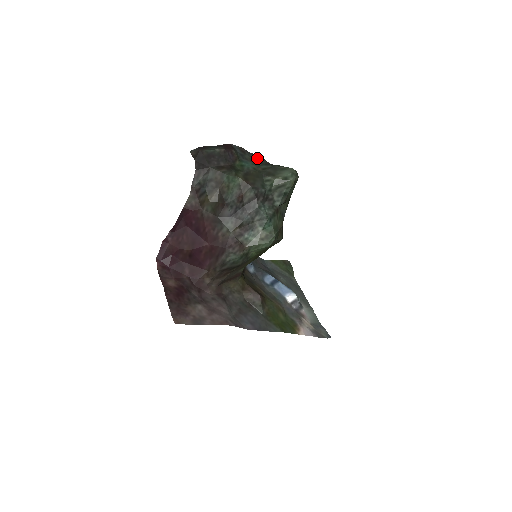
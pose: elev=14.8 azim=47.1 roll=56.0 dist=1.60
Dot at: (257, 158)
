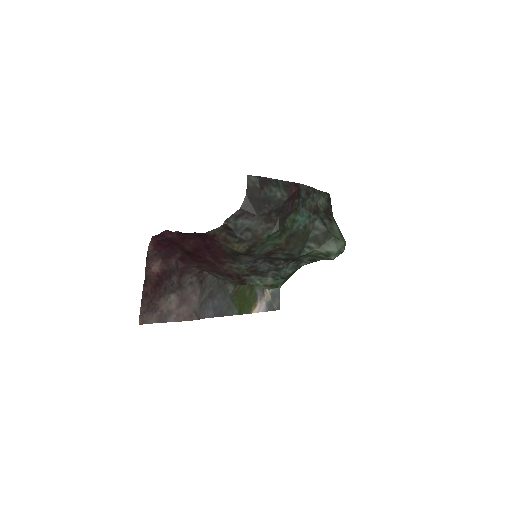
Dot at: (319, 200)
